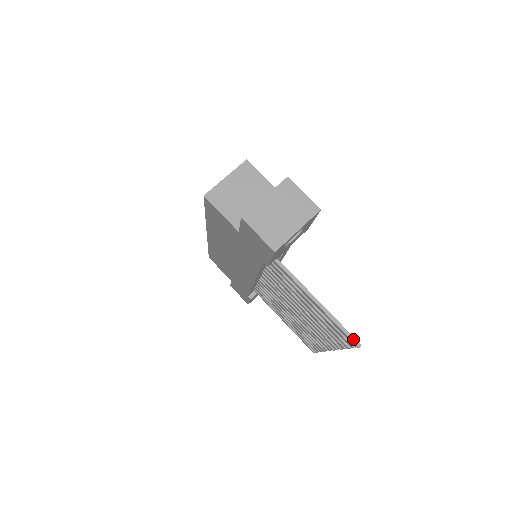
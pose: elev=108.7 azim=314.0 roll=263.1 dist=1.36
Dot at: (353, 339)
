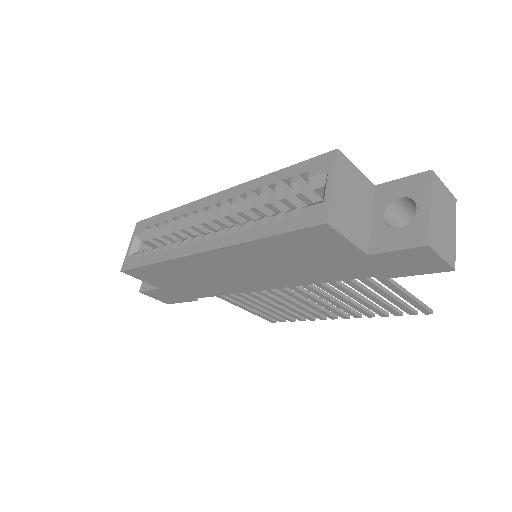
Dot at: (429, 309)
